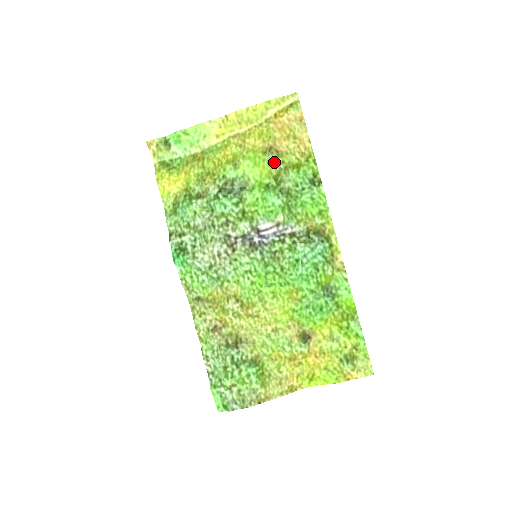
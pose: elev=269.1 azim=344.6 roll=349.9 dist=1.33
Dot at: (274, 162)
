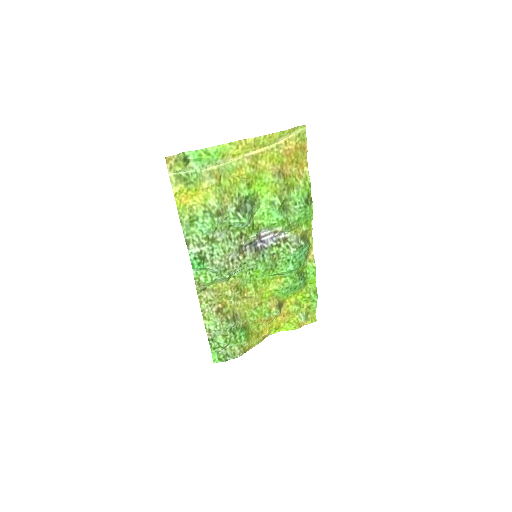
Dot at: (281, 184)
